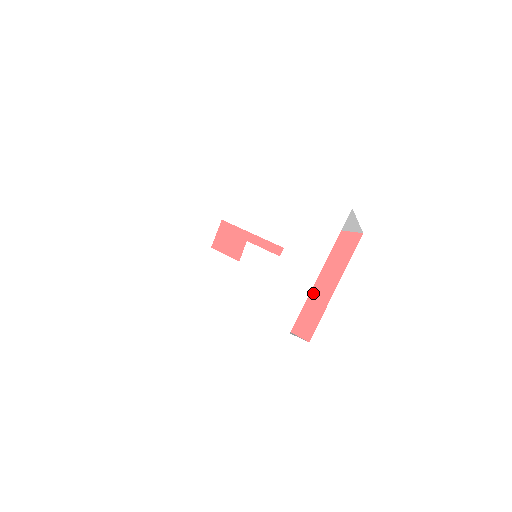
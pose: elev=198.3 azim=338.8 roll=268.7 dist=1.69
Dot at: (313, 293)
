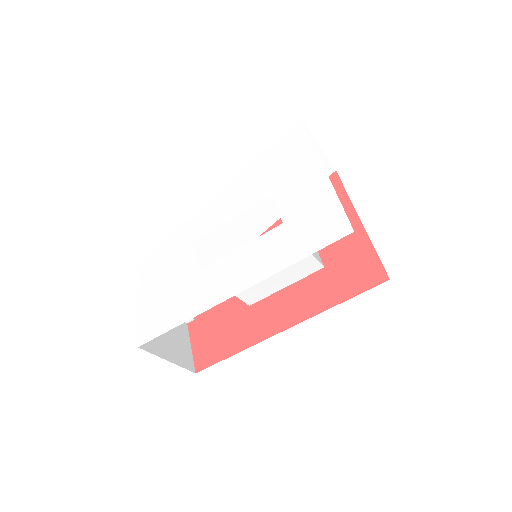
Dot at: (344, 245)
